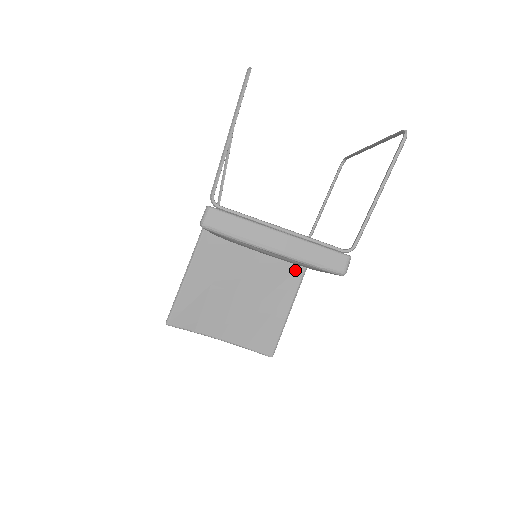
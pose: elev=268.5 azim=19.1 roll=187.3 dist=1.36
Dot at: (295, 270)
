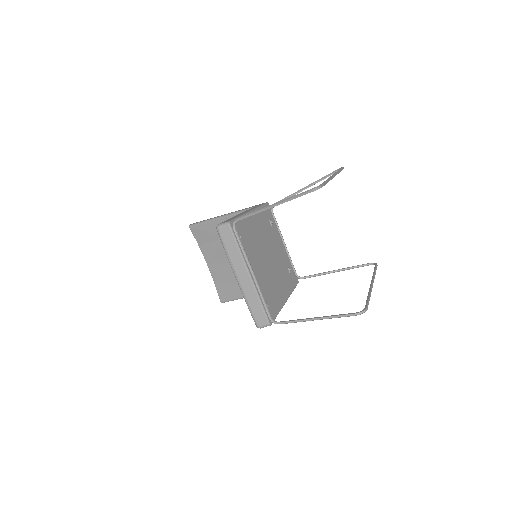
Dot at: occluded
